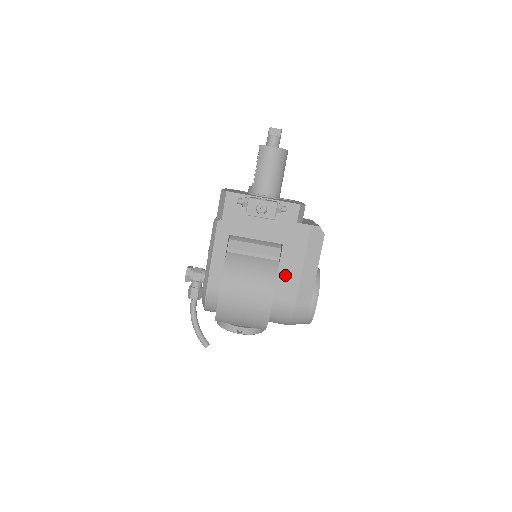
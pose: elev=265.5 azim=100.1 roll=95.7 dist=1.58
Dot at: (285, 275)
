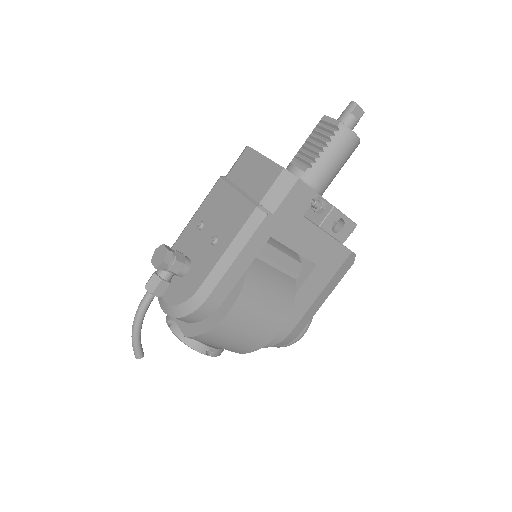
Dot at: (299, 300)
